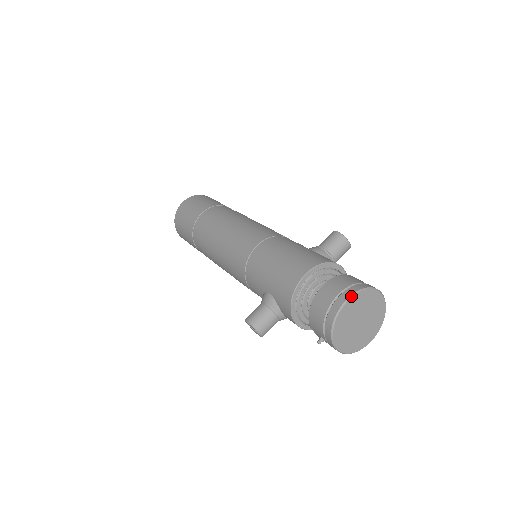
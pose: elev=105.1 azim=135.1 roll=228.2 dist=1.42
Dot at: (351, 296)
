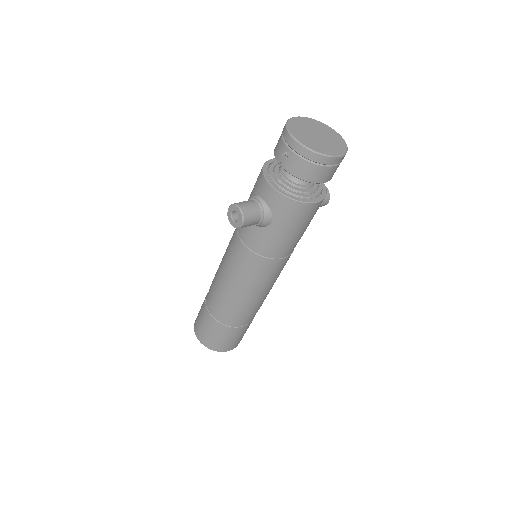
Dot at: (300, 117)
